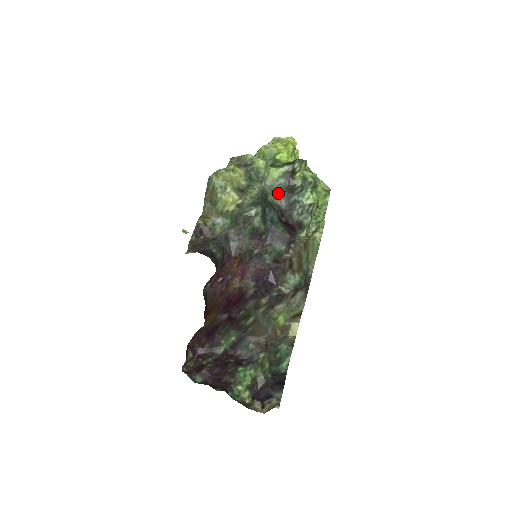
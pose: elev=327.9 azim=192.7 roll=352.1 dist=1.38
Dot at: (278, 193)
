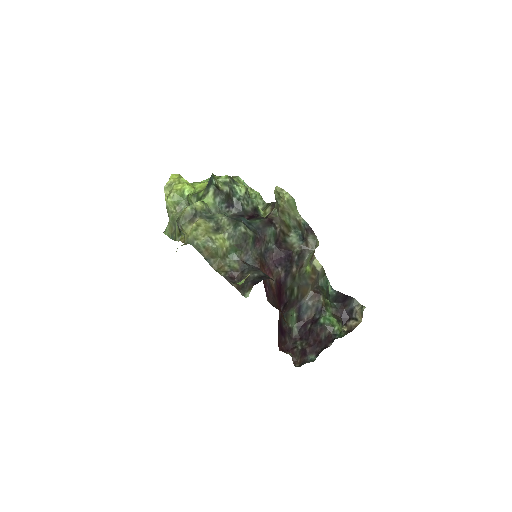
Dot at: (224, 209)
